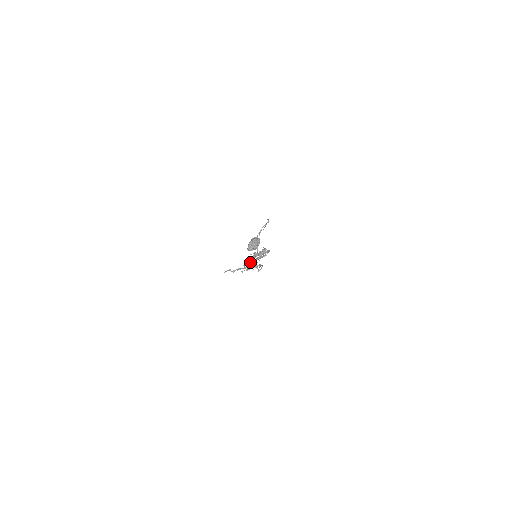
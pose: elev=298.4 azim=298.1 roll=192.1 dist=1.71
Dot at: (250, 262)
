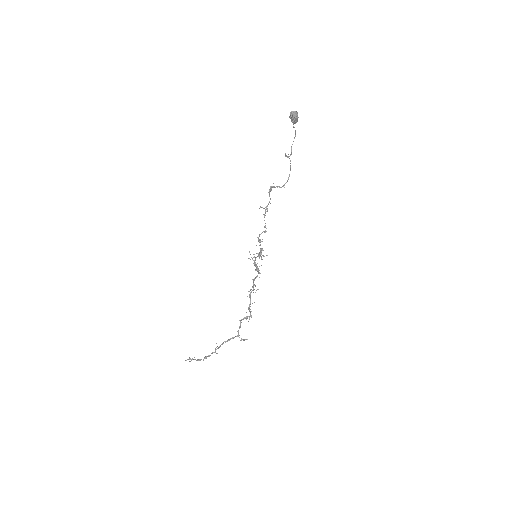
Dot at: occluded
